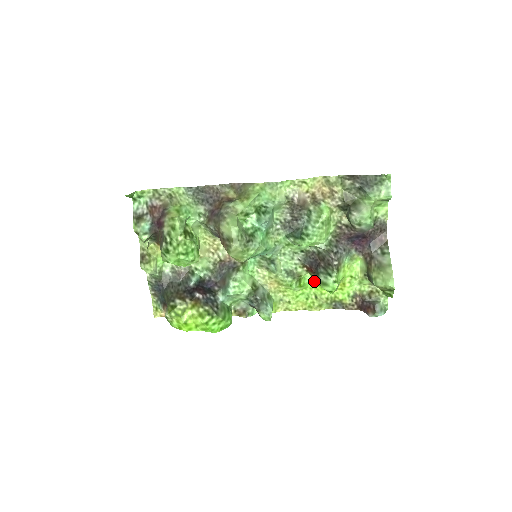
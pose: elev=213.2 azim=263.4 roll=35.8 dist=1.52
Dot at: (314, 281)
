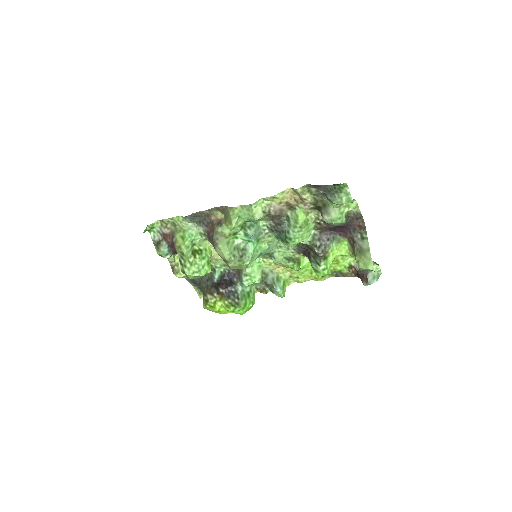
Dot at: occluded
